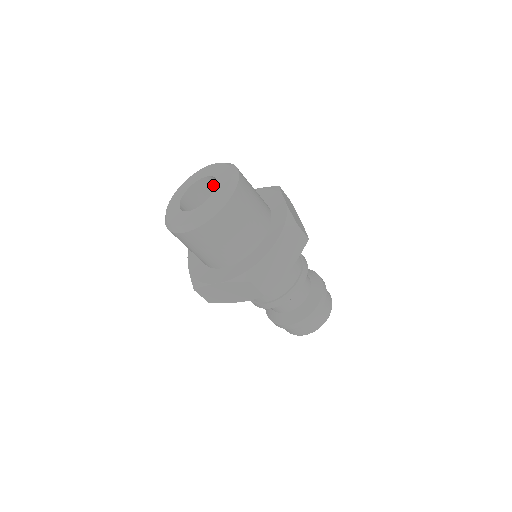
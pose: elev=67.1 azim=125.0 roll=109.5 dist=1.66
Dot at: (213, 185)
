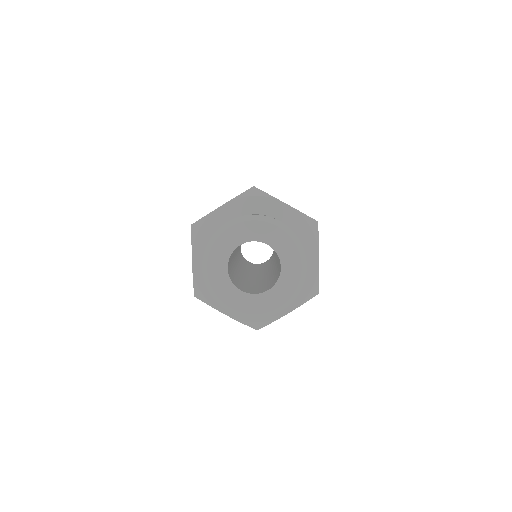
Dot at: occluded
